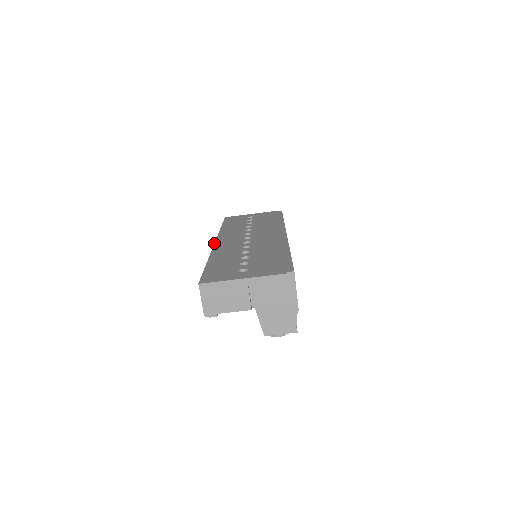
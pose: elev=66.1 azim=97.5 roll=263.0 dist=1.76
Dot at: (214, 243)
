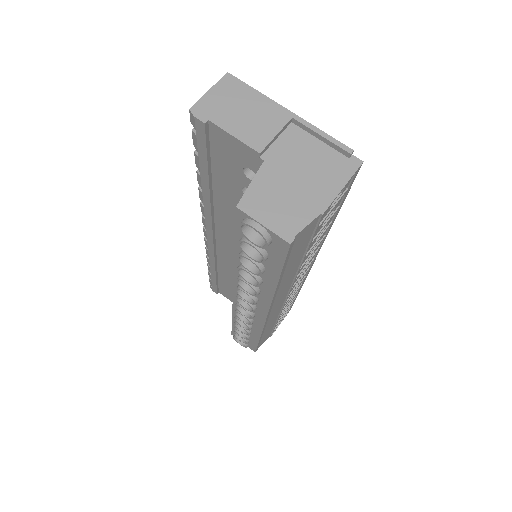
Dot at: occluded
